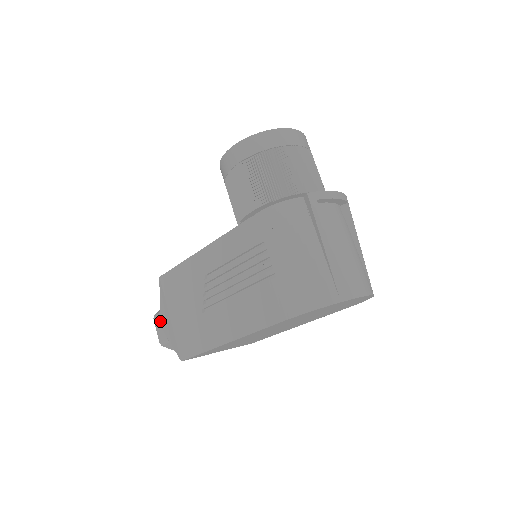
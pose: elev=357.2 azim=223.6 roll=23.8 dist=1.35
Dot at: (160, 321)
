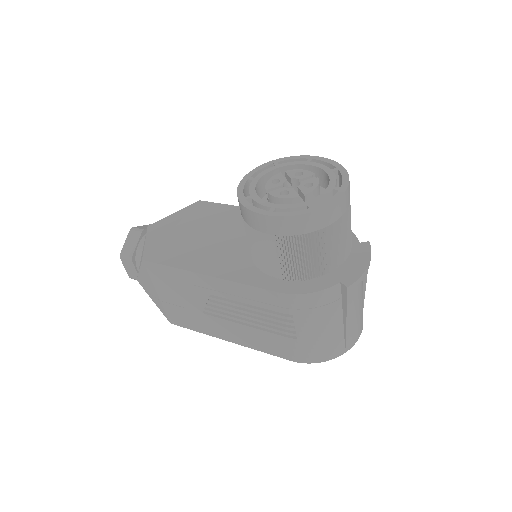
Dot at: (138, 279)
